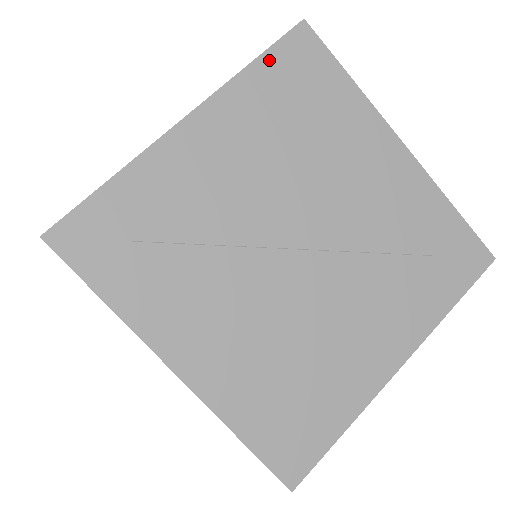
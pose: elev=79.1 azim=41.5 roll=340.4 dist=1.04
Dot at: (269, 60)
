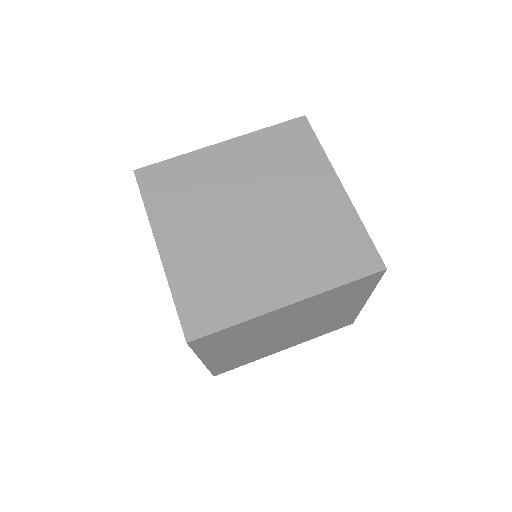
Dot at: (352, 284)
